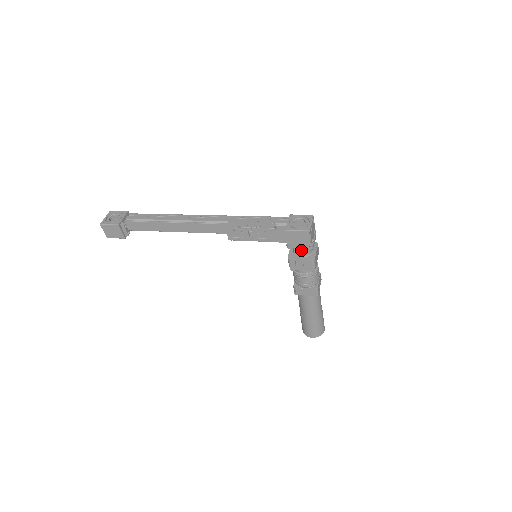
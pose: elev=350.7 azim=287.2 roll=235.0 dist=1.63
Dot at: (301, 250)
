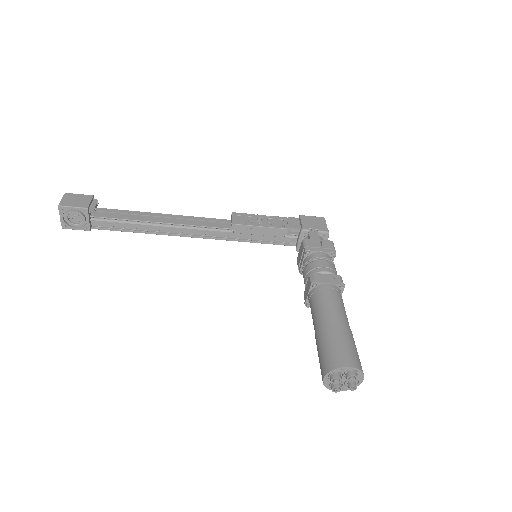
Dot at: (317, 234)
